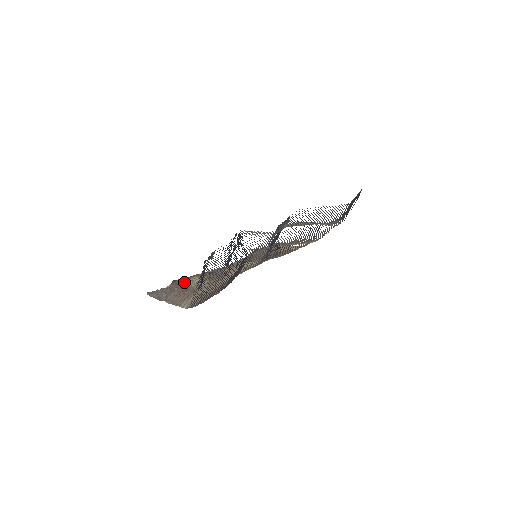
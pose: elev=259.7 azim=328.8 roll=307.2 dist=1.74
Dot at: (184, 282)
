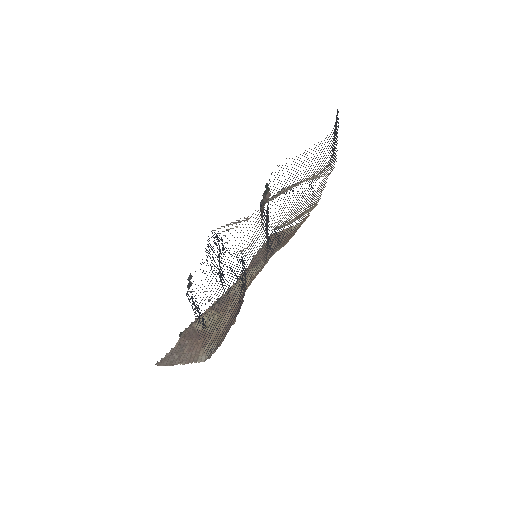
Dot at: (192, 329)
